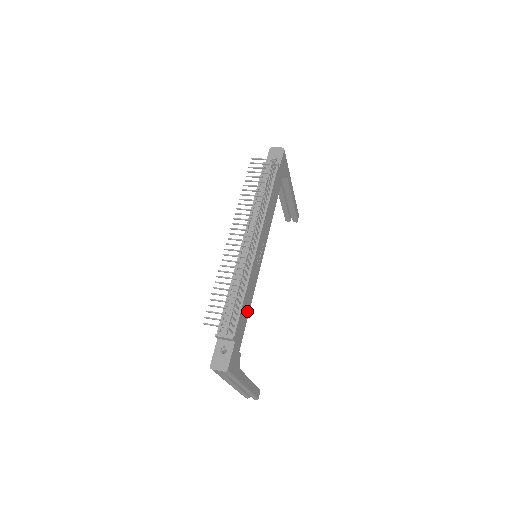
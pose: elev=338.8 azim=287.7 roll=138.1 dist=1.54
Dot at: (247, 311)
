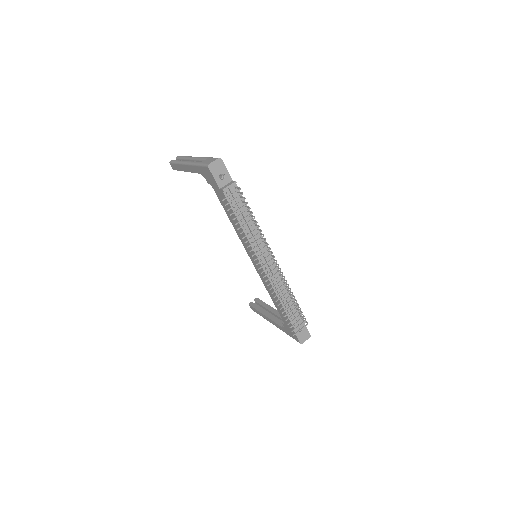
Dot at: occluded
